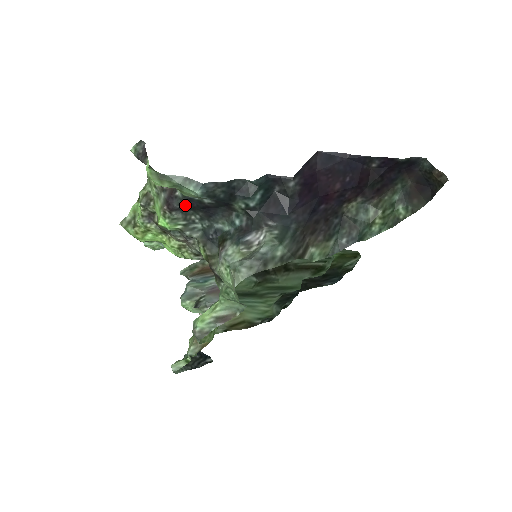
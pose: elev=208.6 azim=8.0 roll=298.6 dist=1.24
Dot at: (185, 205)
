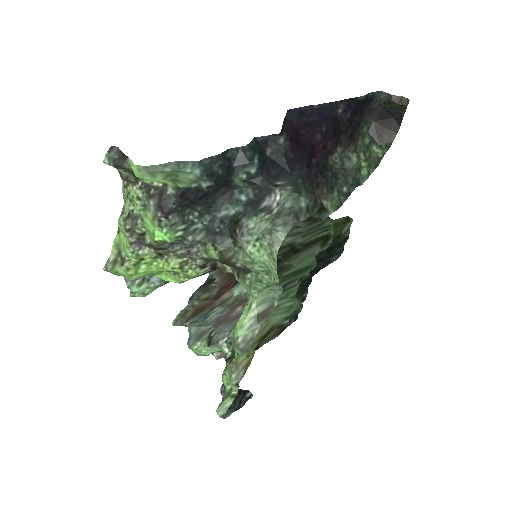
Dot at: (181, 202)
